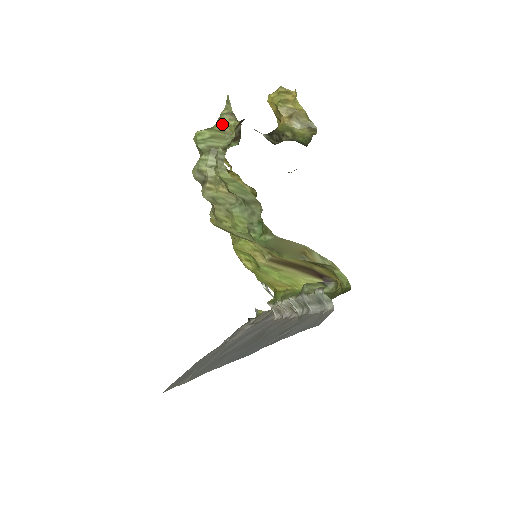
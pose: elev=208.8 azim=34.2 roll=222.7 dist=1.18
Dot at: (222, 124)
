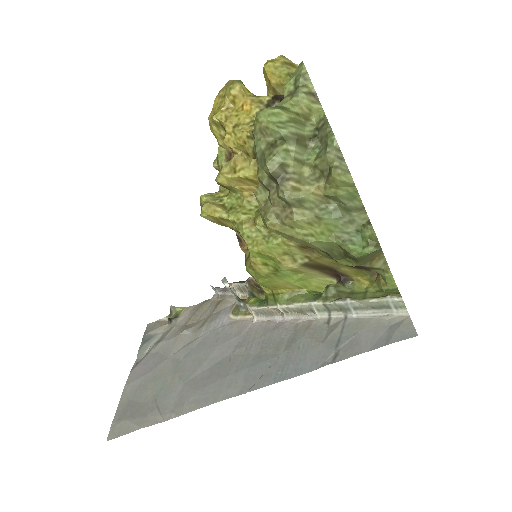
Dot at: (299, 105)
